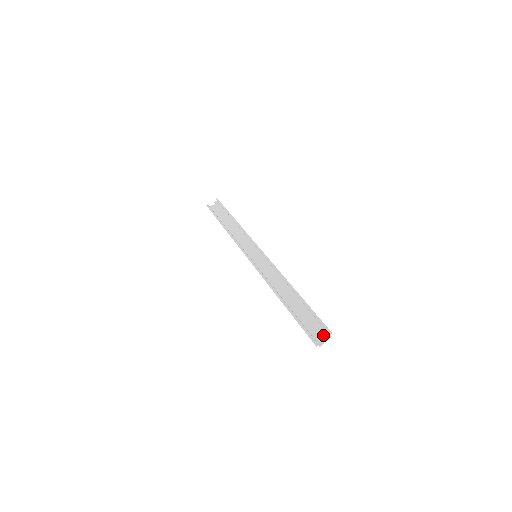
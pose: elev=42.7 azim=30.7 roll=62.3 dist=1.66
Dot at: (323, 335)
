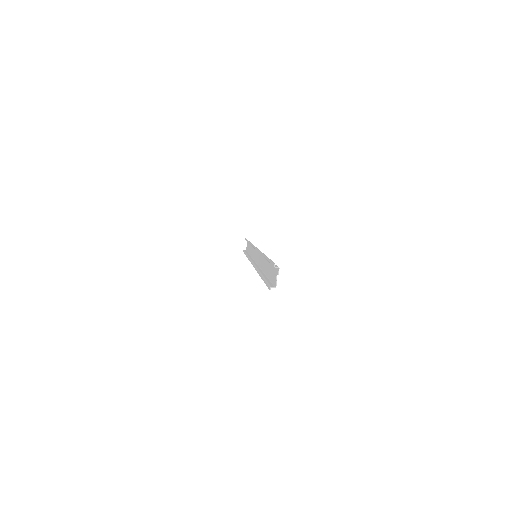
Dot at: (276, 274)
